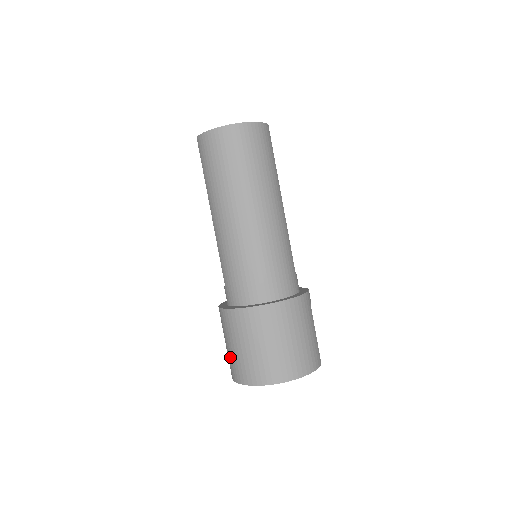
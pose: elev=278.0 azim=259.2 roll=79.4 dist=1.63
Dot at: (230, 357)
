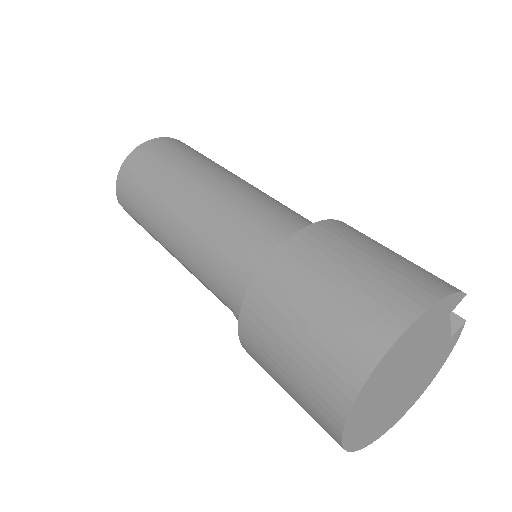
Dot at: (301, 398)
